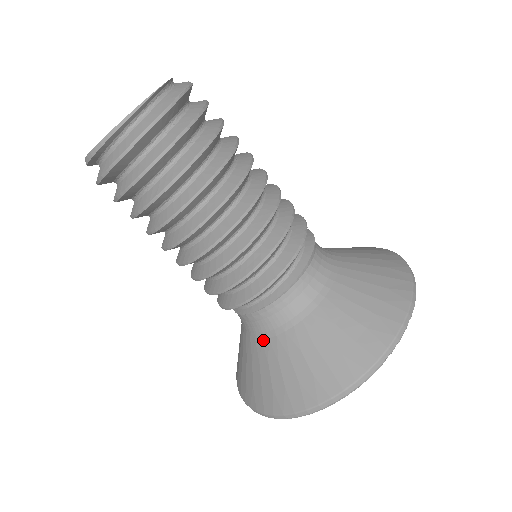
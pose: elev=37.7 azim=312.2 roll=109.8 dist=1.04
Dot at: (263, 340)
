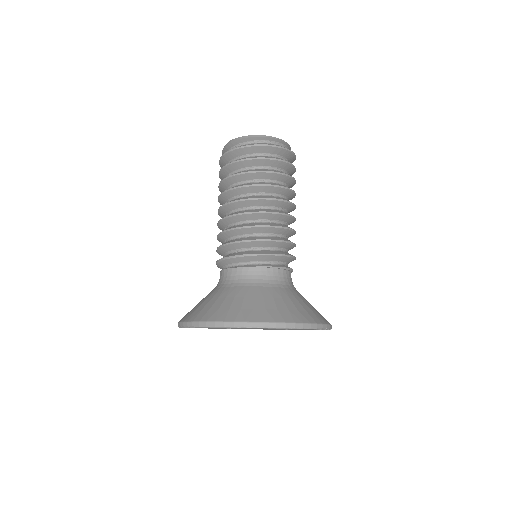
Dot at: (245, 286)
